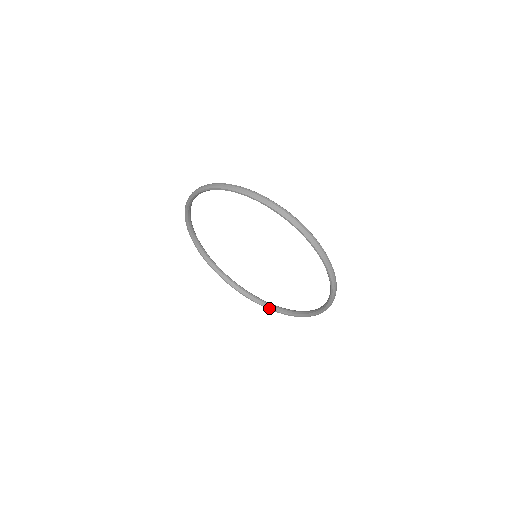
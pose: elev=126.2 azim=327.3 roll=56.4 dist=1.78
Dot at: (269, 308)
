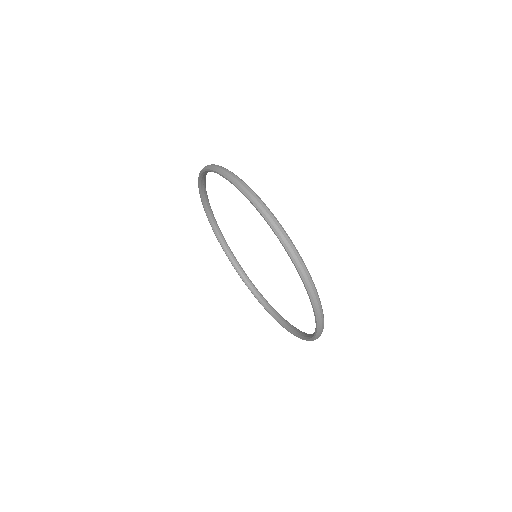
Dot at: (259, 301)
